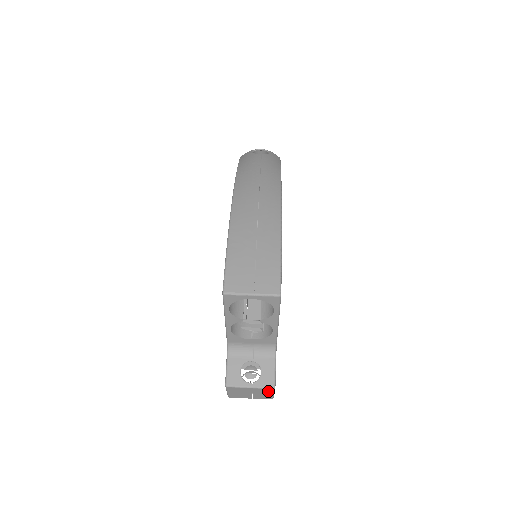
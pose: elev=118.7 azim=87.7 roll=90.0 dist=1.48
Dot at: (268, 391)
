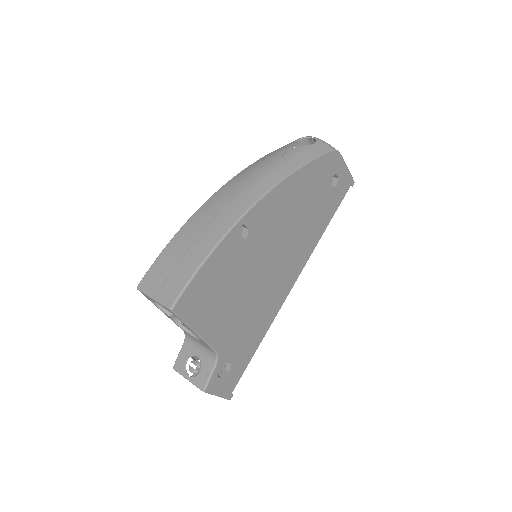
Dot at: occluded
